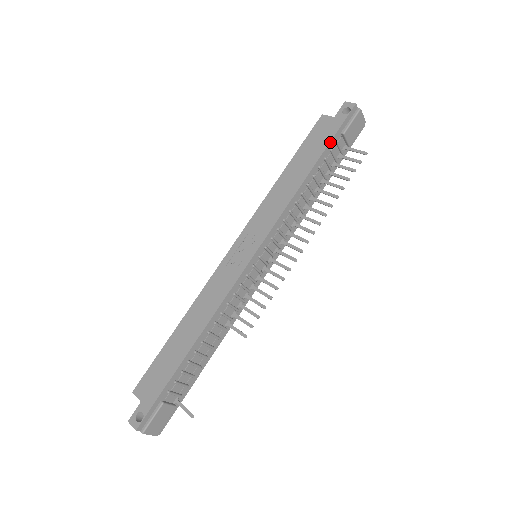
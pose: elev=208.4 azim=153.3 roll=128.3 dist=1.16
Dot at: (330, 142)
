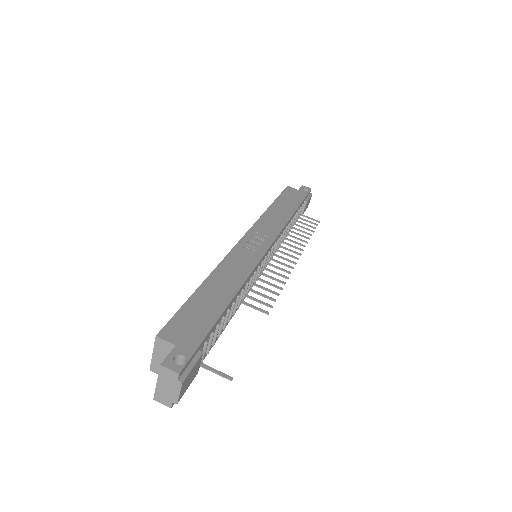
Dot at: (302, 201)
